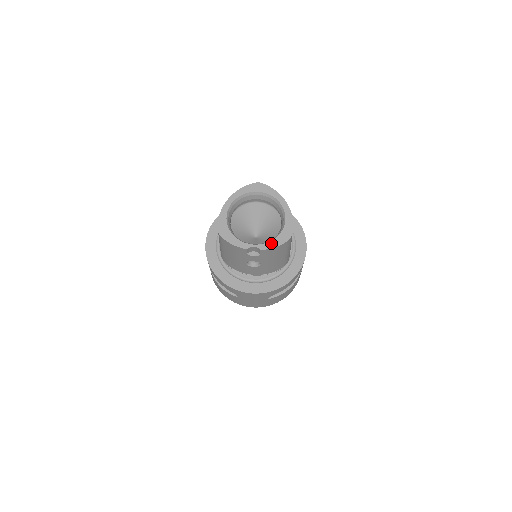
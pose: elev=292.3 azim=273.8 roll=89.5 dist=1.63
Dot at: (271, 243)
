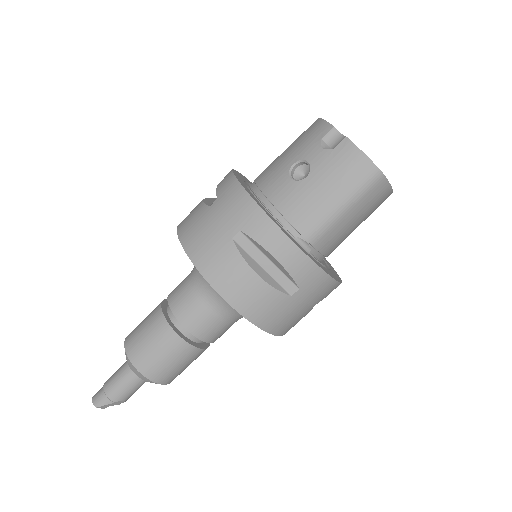
Dot at: (360, 151)
